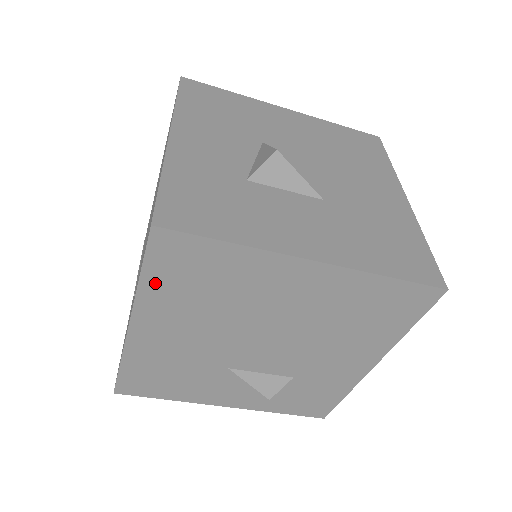
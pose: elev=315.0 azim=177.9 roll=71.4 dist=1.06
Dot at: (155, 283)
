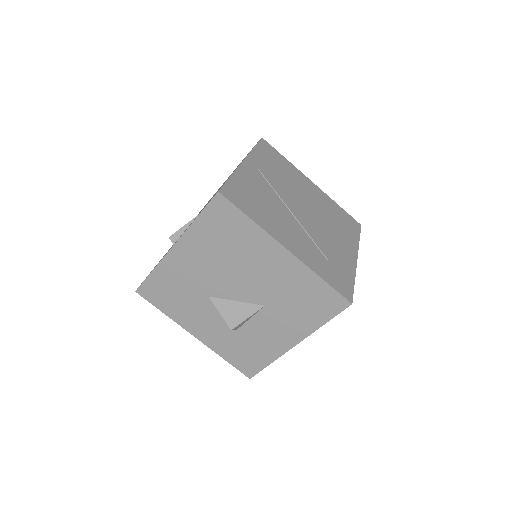
Dot at: occluded
